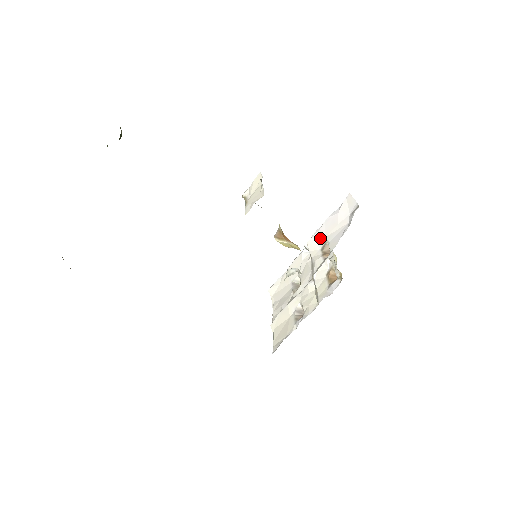
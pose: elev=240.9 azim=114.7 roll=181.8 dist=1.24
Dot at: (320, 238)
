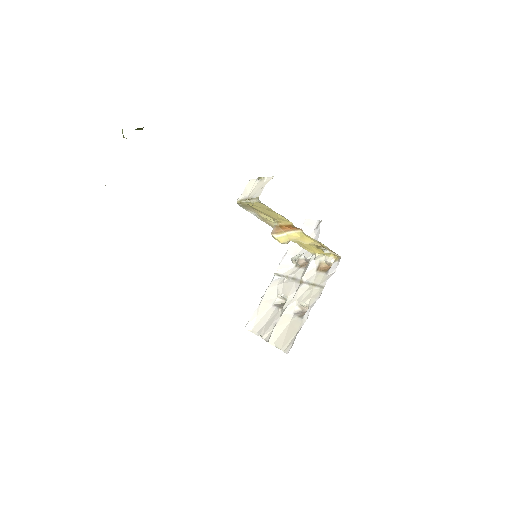
Dot at: (290, 260)
